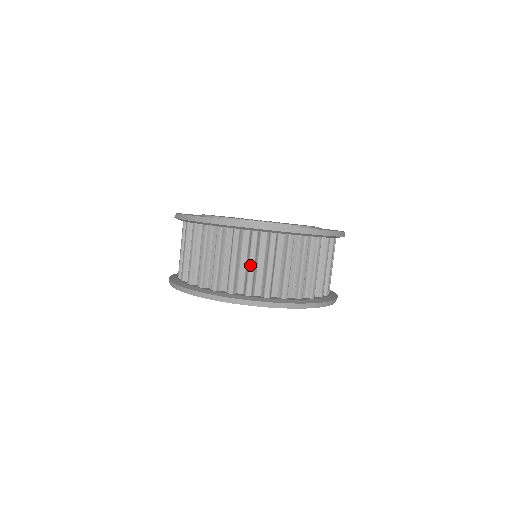
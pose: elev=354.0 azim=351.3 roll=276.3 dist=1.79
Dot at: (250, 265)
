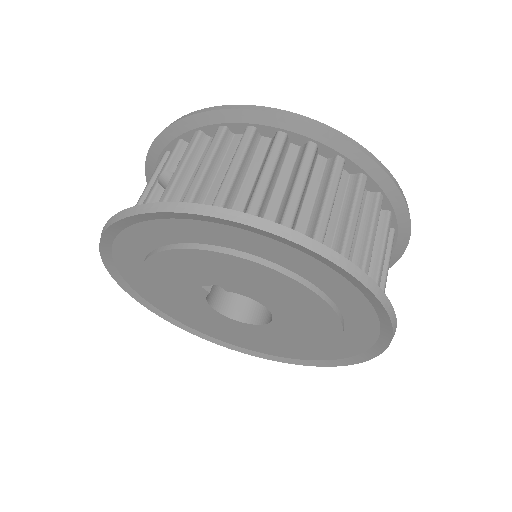
Dot at: (353, 219)
